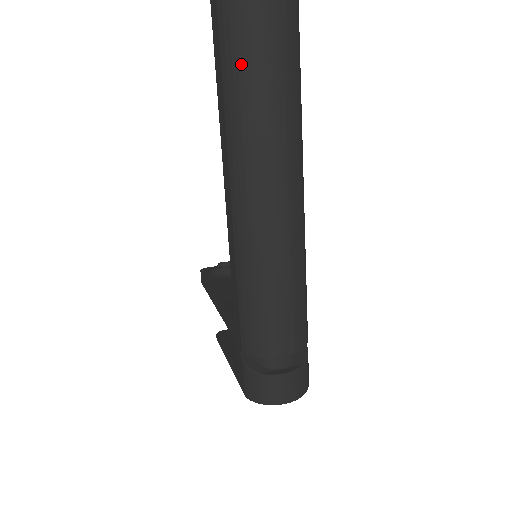
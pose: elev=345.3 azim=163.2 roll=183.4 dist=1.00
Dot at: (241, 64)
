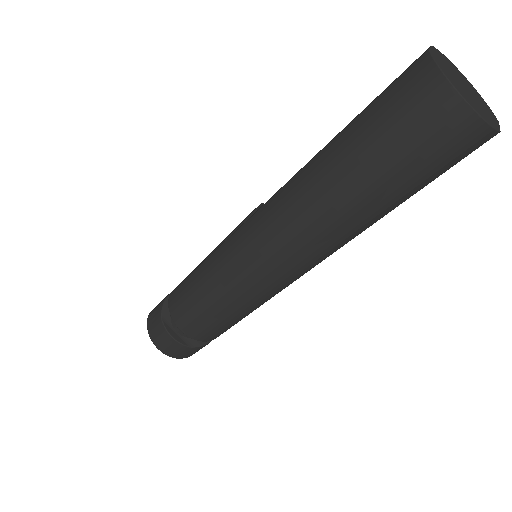
Dot at: (350, 148)
